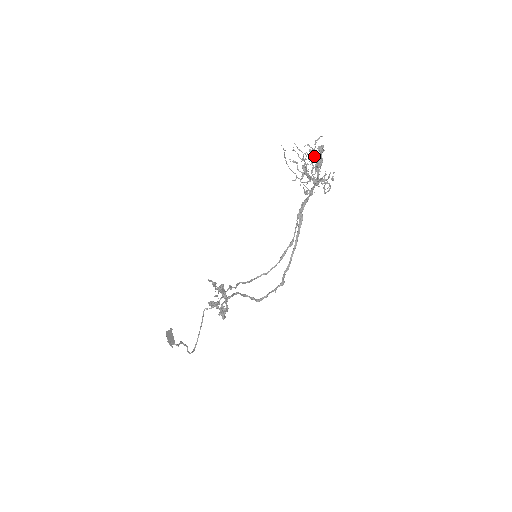
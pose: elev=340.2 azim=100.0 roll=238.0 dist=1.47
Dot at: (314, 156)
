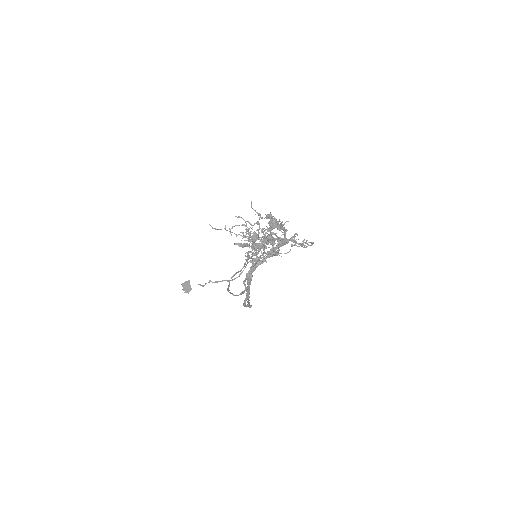
Dot at: (252, 237)
